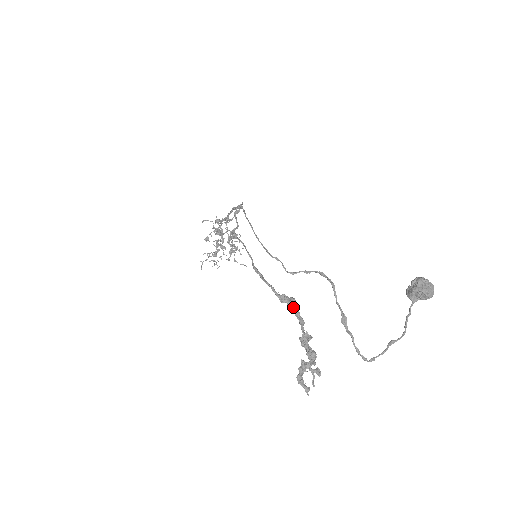
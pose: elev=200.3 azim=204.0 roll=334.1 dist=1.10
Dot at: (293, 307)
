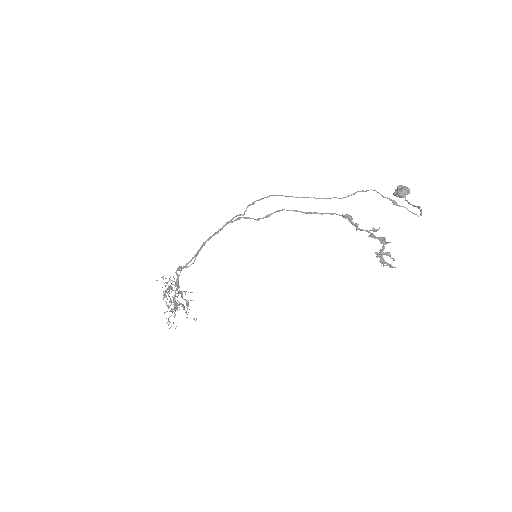
Dot at: (352, 223)
